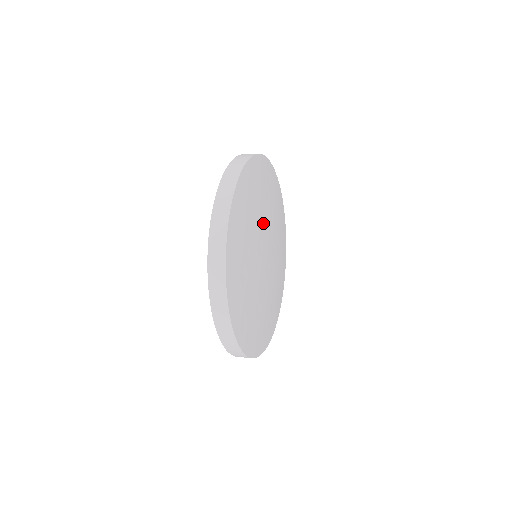
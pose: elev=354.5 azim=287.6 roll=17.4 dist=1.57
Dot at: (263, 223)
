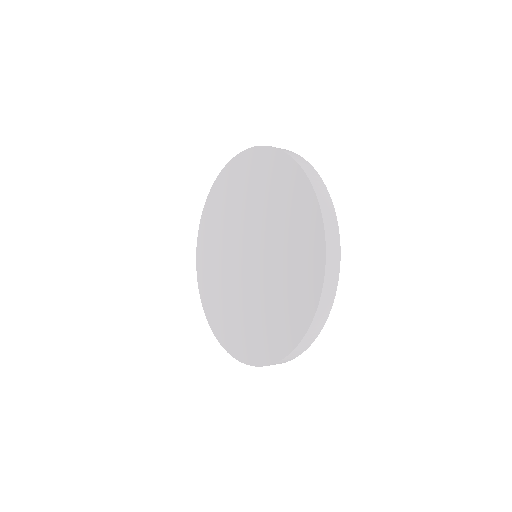
Dot at: occluded
